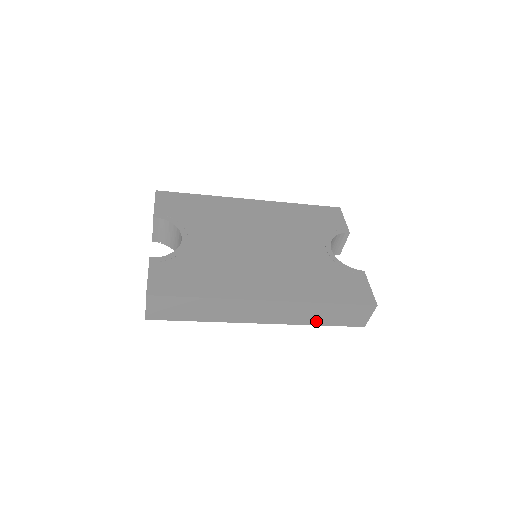
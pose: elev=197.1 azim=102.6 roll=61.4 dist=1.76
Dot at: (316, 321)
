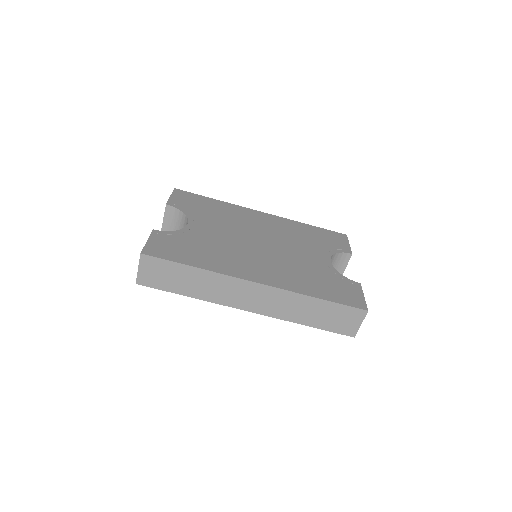
Dot at: (304, 319)
